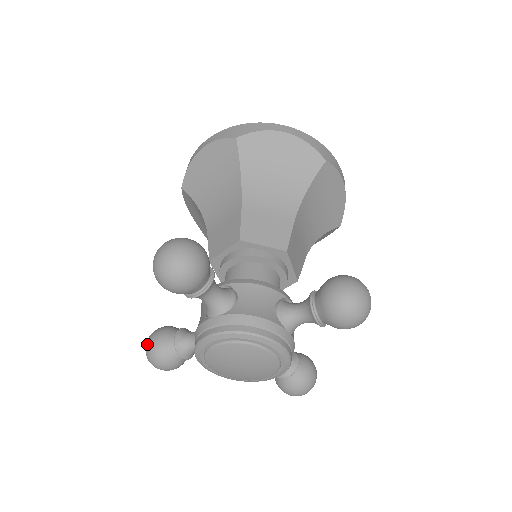
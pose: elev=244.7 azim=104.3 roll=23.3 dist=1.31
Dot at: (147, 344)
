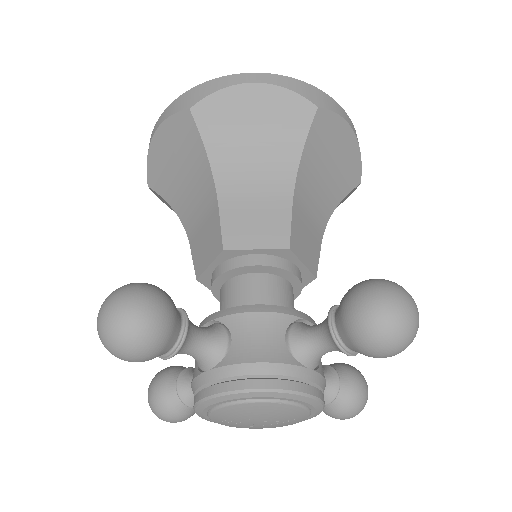
Dot at: (148, 397)
